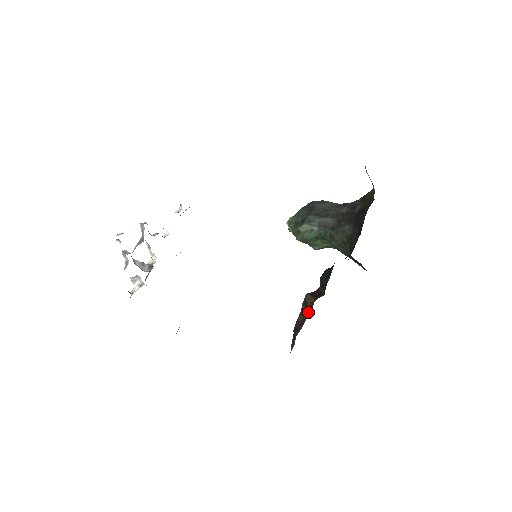
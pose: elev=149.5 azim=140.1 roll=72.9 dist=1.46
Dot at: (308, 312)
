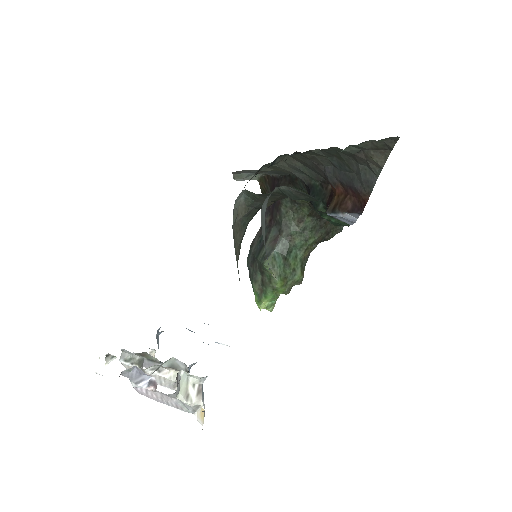
Dot at: (342, 191)
